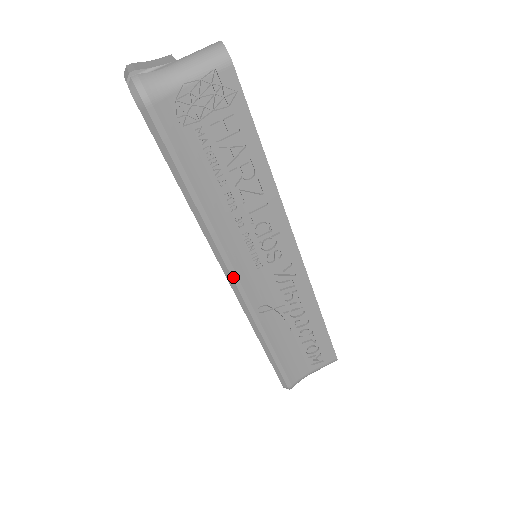
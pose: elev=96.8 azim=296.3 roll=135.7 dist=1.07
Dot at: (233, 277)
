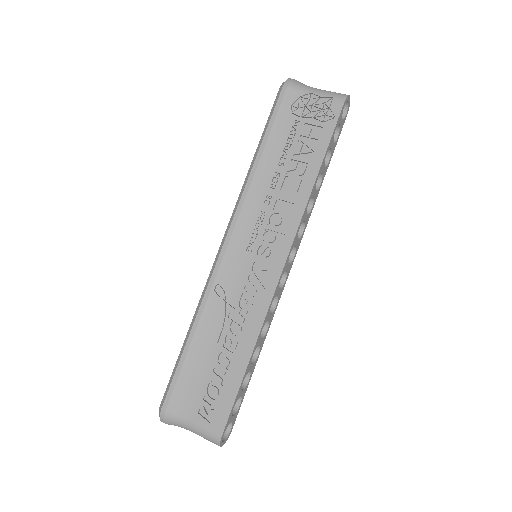
Dot at: (228, 236)
